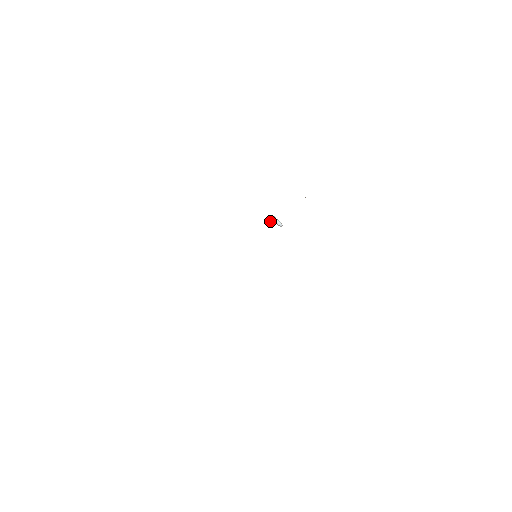
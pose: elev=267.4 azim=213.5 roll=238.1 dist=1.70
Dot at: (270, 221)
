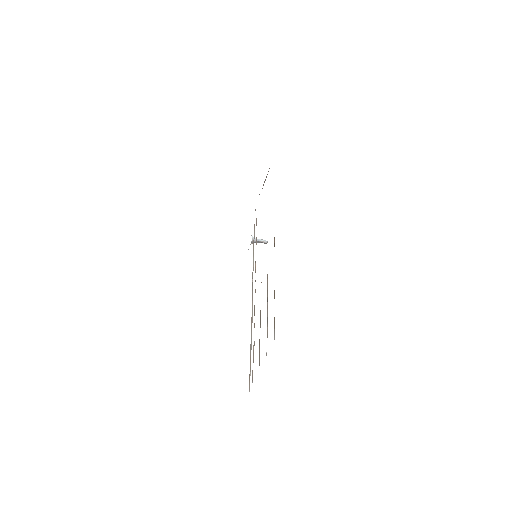
Dot at: occluded
